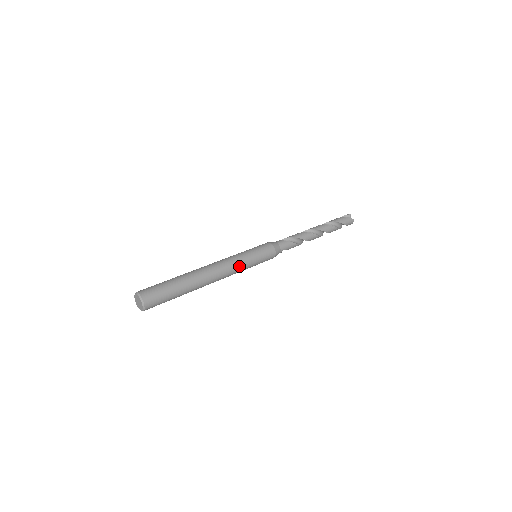
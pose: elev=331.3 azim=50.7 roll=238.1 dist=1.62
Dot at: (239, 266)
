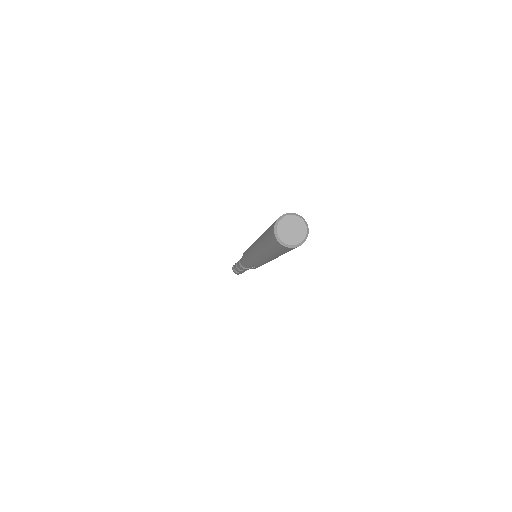
Dot at: occluded
